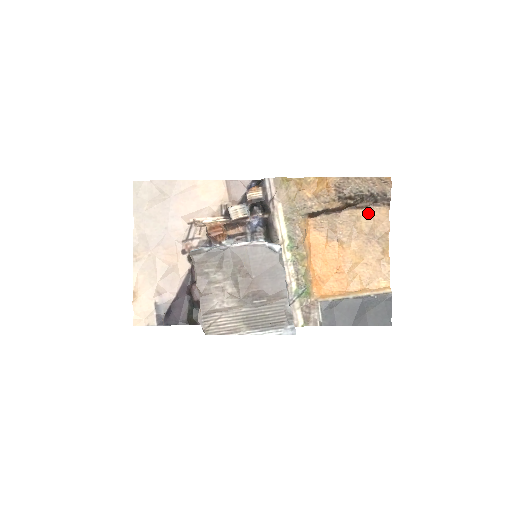
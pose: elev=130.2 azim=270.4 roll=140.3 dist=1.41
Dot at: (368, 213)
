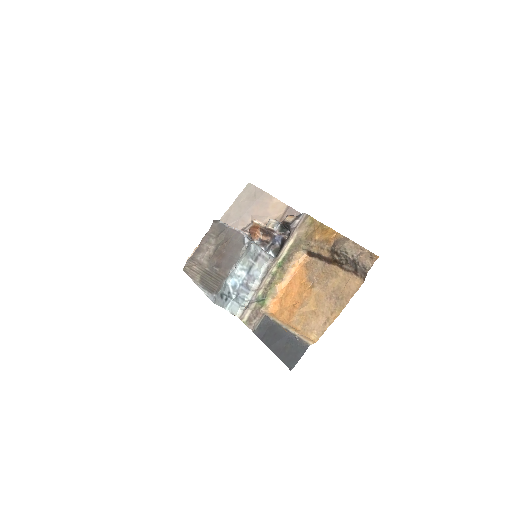
Dot at: (346, 276)
